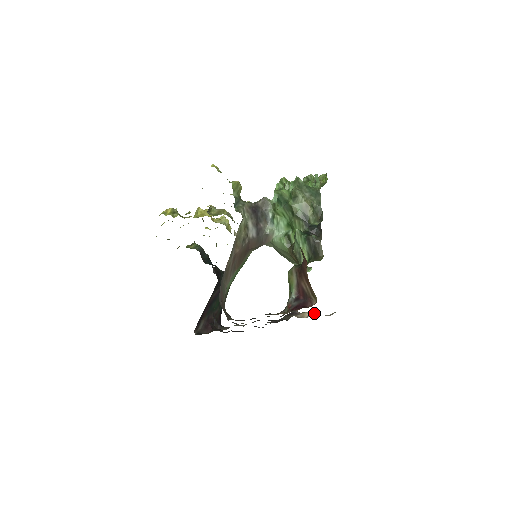
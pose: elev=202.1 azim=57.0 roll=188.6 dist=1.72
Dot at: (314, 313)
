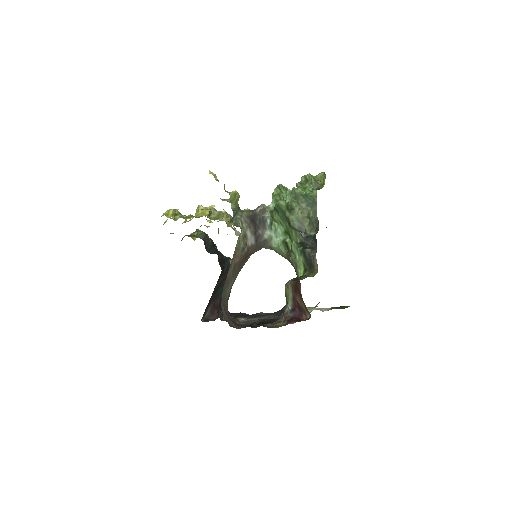
Dot at: (311, 311)
